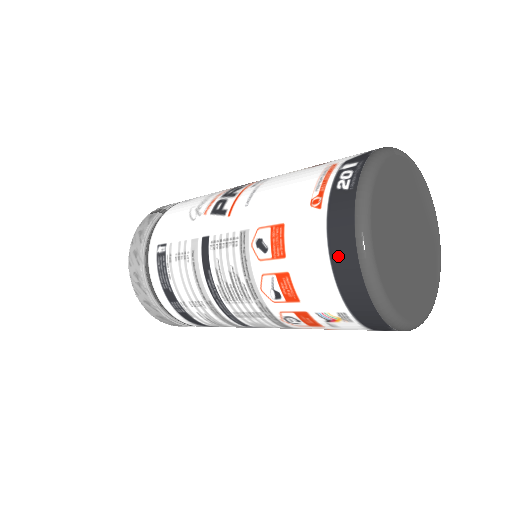
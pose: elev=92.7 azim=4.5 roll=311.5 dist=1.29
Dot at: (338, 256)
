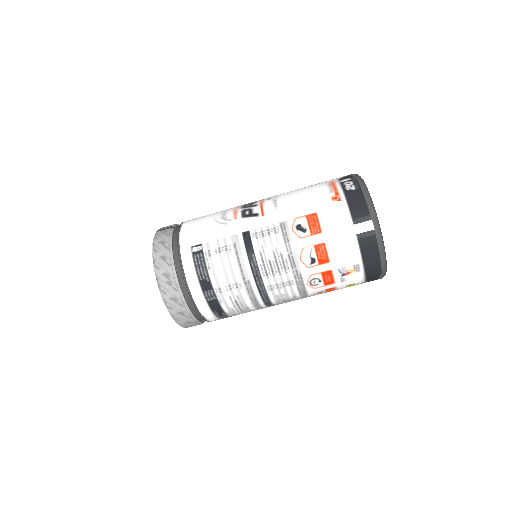
Dot at: (360, 225)
